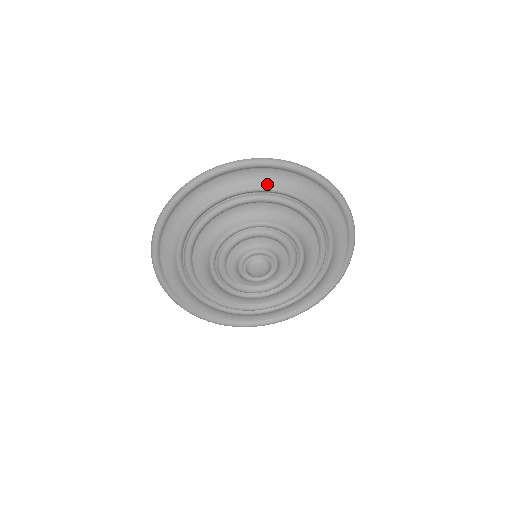
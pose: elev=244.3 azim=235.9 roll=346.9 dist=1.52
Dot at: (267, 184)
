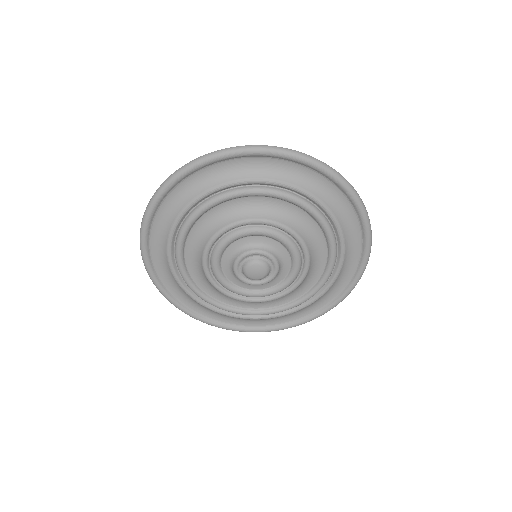
Dot at: (332, 207)
